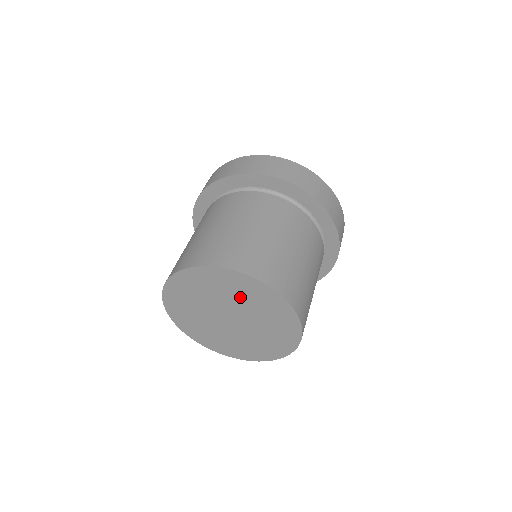
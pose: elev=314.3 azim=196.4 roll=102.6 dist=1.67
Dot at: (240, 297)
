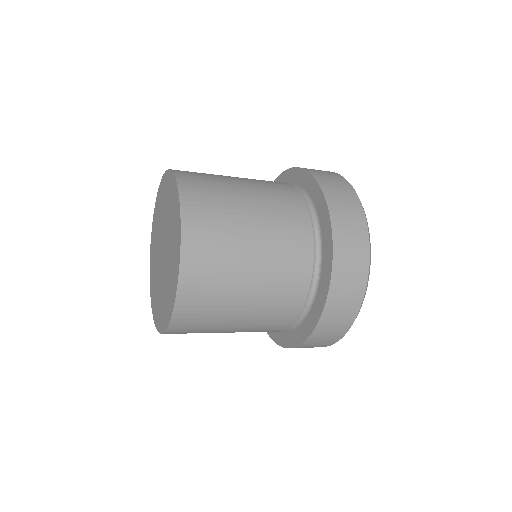
Dot at: (165, 208)
